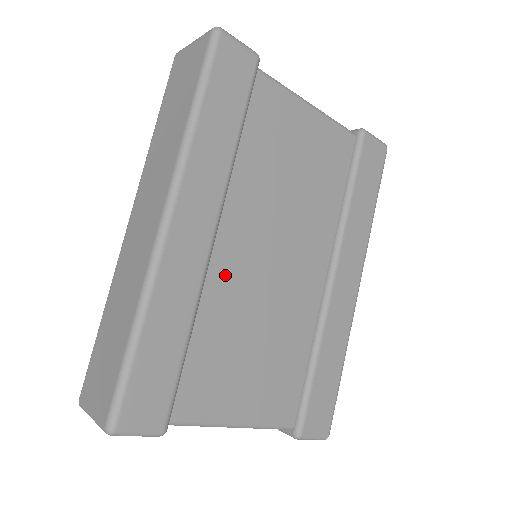
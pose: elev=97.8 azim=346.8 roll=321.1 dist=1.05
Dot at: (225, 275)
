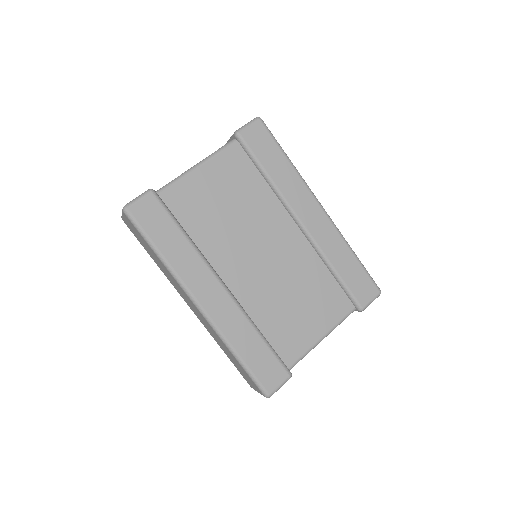
Dot at: (248, 292)
